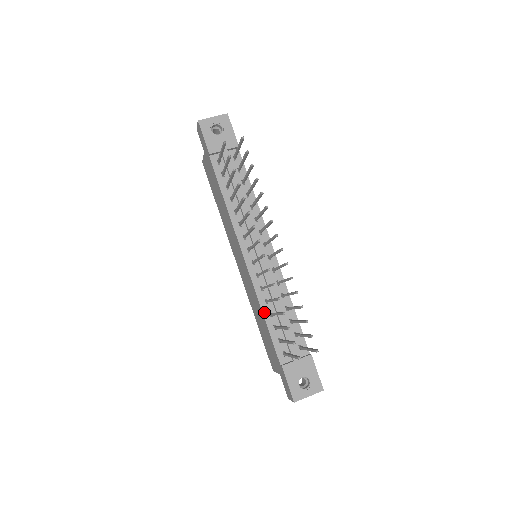
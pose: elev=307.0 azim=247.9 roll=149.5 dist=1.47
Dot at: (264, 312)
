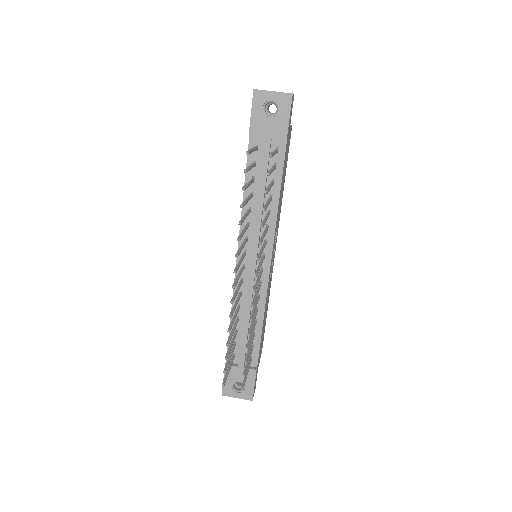
Dot at: (233, 314)
